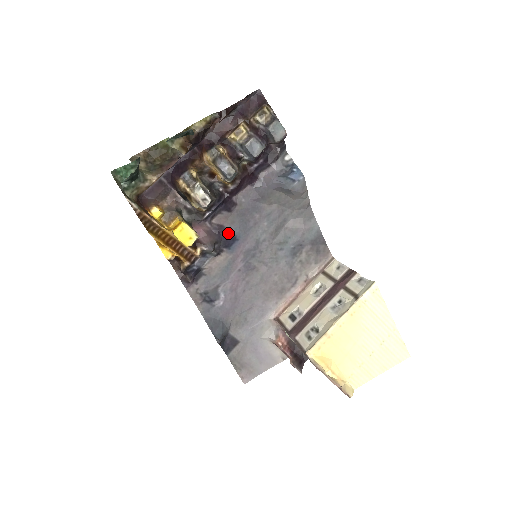
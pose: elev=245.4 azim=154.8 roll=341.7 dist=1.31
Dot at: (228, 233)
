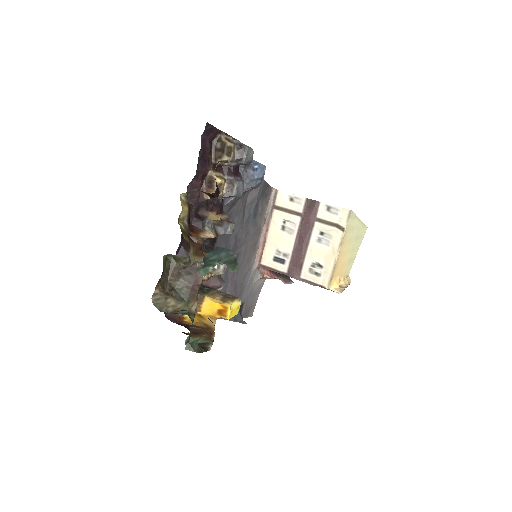
Dot at: occluded
